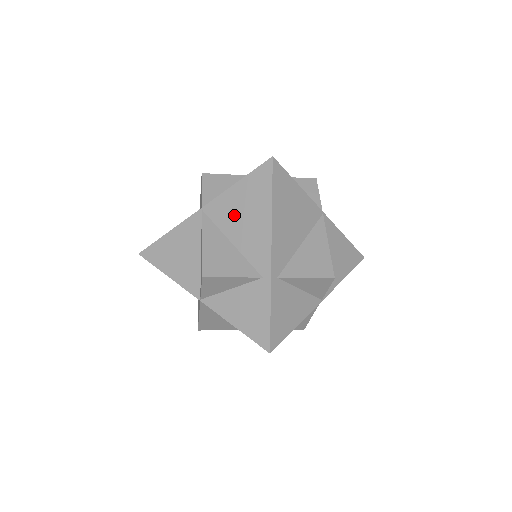
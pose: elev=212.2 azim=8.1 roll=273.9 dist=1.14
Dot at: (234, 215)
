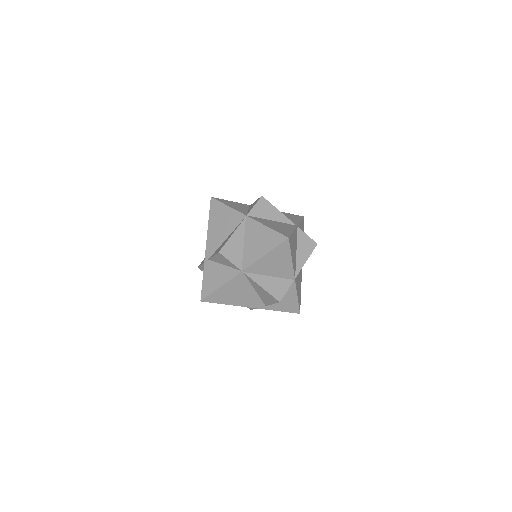
Dot at: occluded
